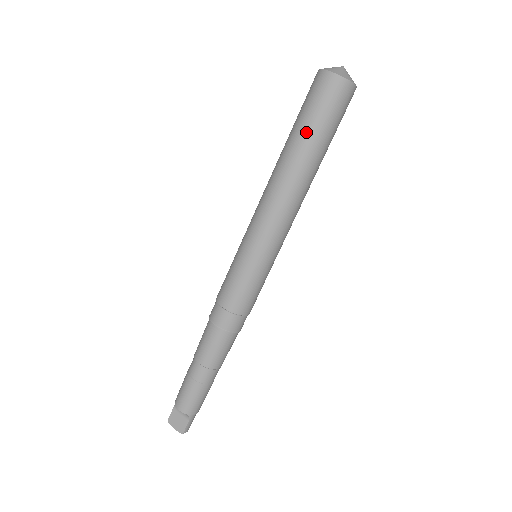
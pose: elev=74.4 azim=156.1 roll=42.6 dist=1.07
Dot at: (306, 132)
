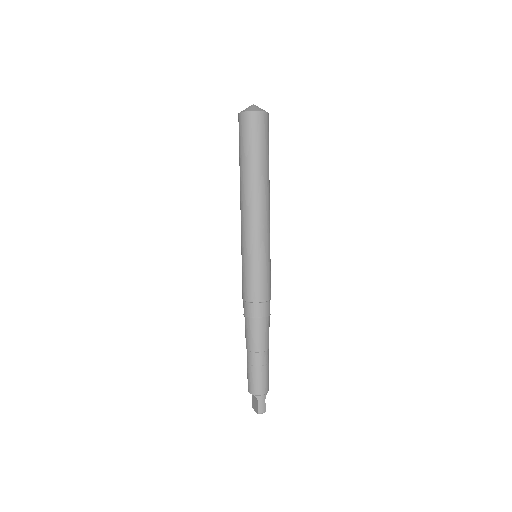
Dot at: (241, 157)
